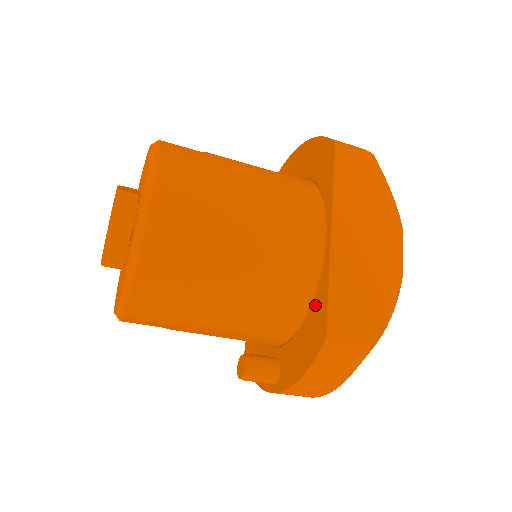
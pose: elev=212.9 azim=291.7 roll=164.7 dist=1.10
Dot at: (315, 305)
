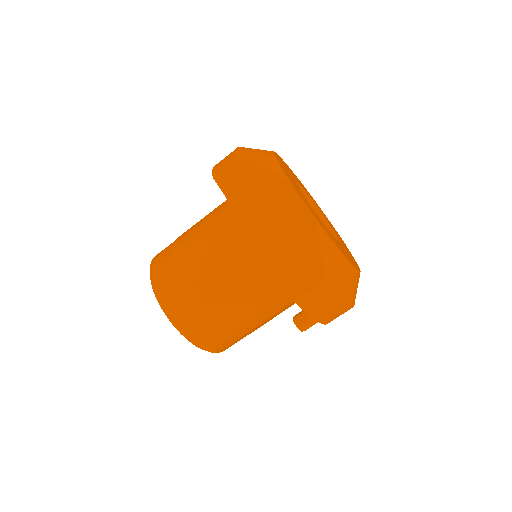
Dot at: occluded
